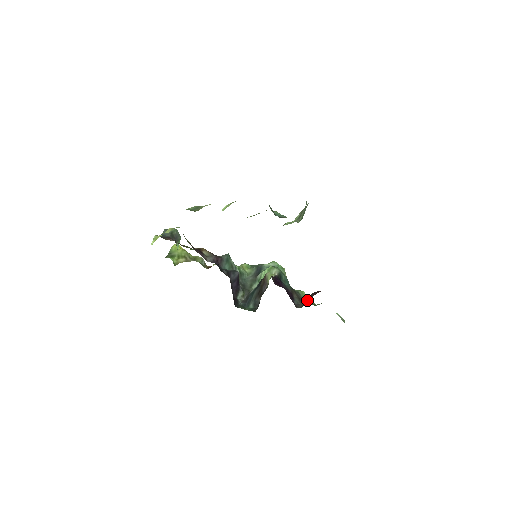
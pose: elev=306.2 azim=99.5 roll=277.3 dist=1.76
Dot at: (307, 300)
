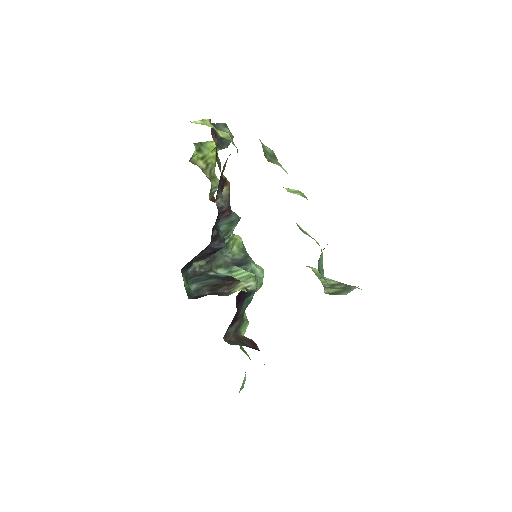
Dot at: (240, 344)
